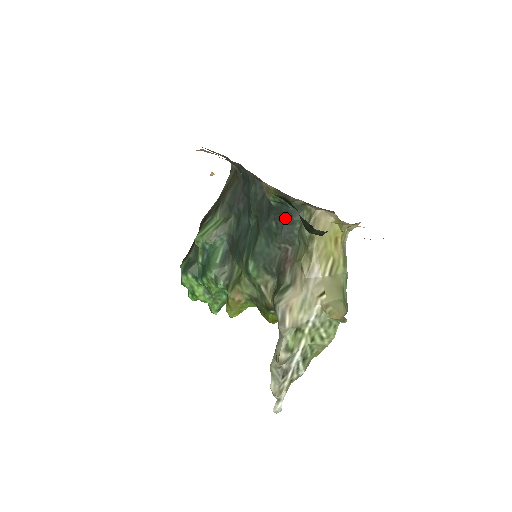
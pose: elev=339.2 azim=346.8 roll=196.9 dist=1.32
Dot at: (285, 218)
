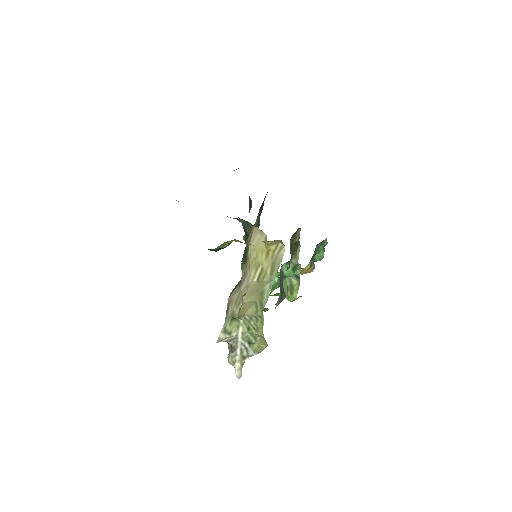
Dot at: (244, 231)
